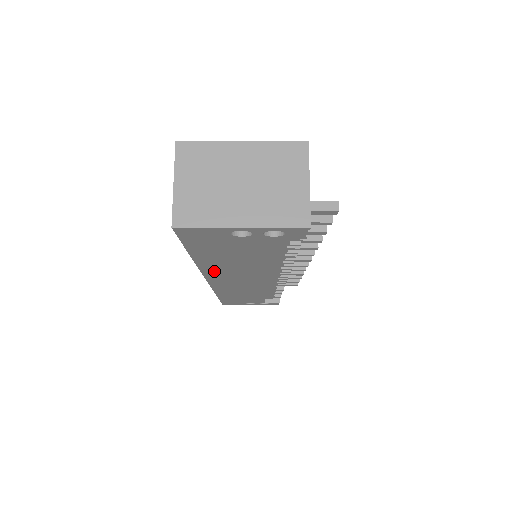
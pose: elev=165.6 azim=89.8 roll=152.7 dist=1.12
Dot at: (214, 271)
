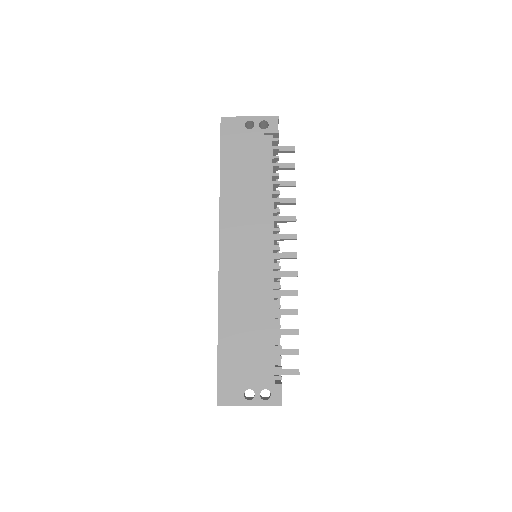
Dot at: (228, 209)
